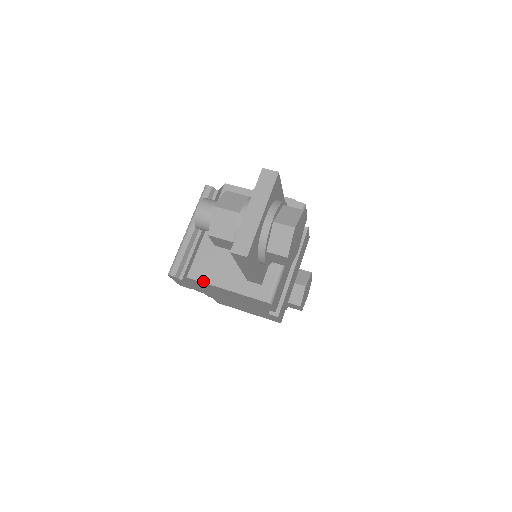
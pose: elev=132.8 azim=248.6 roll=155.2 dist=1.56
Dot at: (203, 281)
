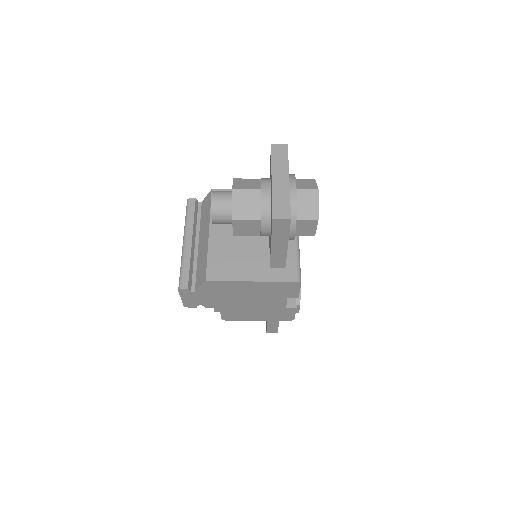
Dot at: (225, 280)
